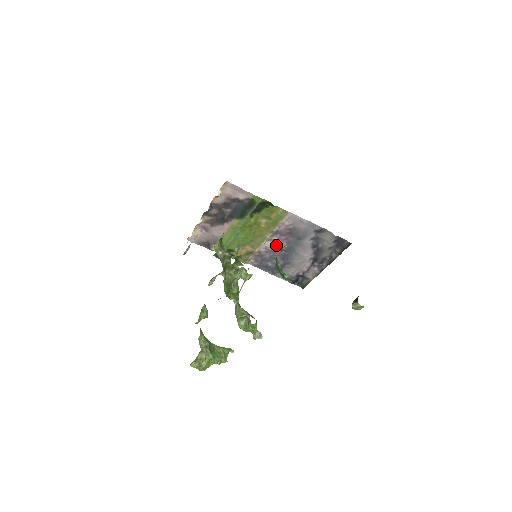
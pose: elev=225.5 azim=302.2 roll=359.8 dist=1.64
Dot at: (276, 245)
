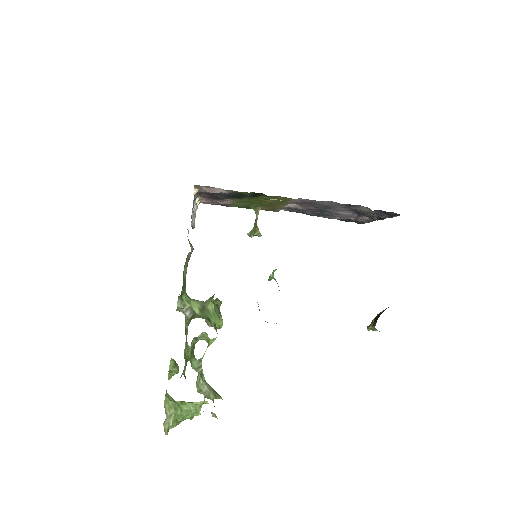
Dot at: occluded
